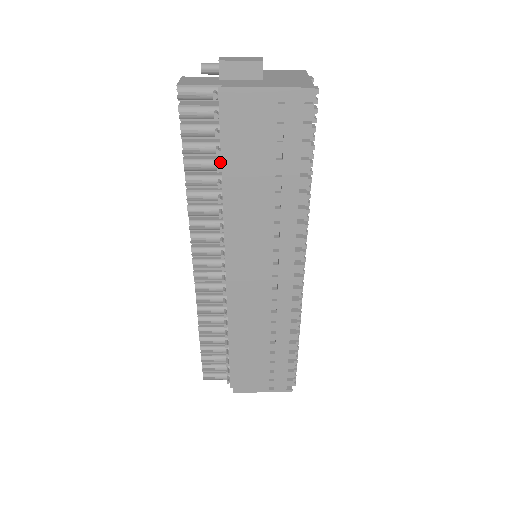
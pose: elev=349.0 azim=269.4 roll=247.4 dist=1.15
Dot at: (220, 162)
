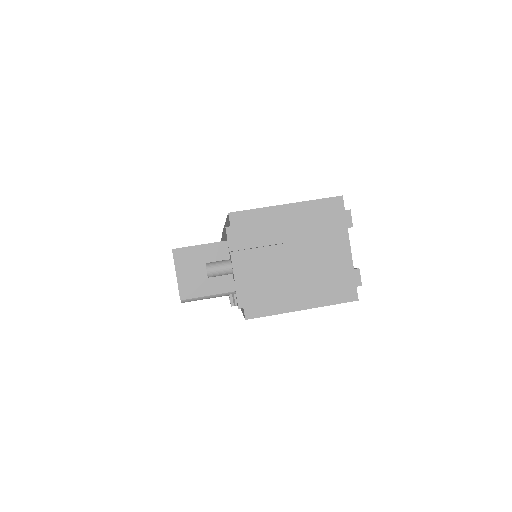
Dot at: occluded
